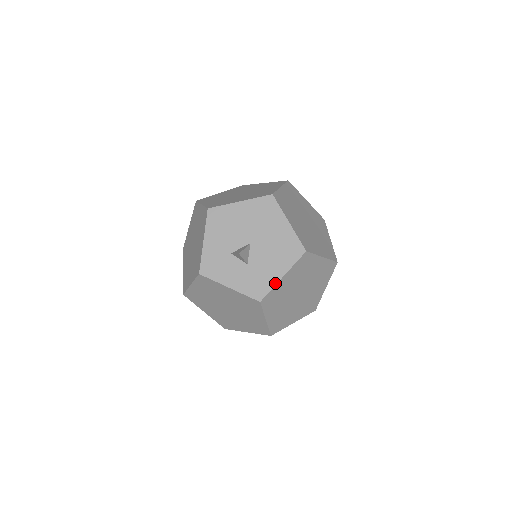
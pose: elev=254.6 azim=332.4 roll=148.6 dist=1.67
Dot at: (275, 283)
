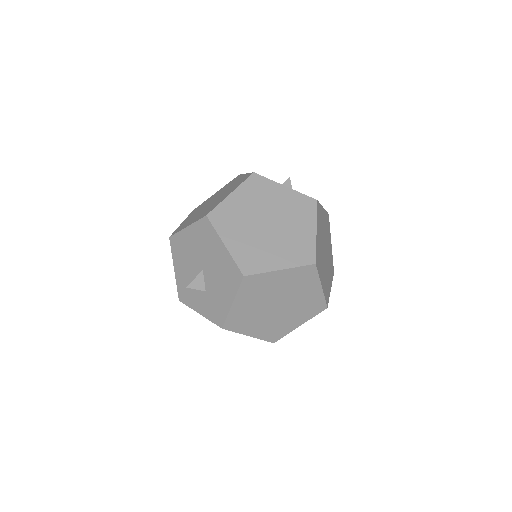
Dot at: (228, 310)
